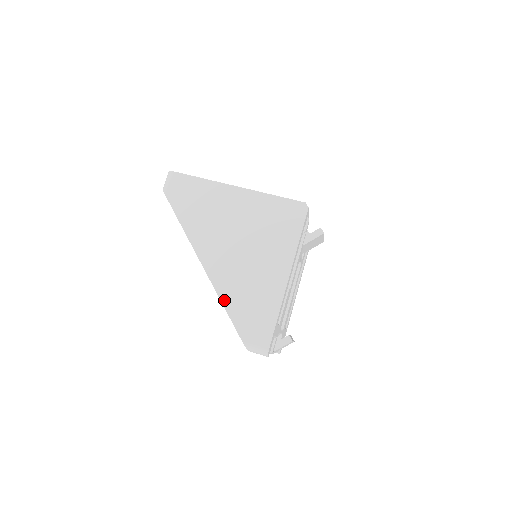
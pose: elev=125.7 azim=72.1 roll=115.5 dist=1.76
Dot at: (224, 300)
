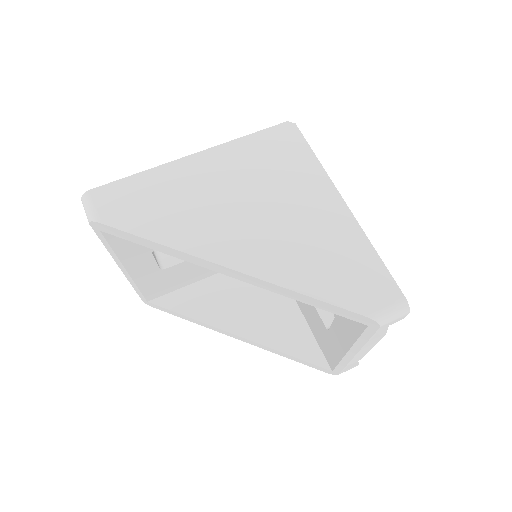
Dot at: (295, 286)
